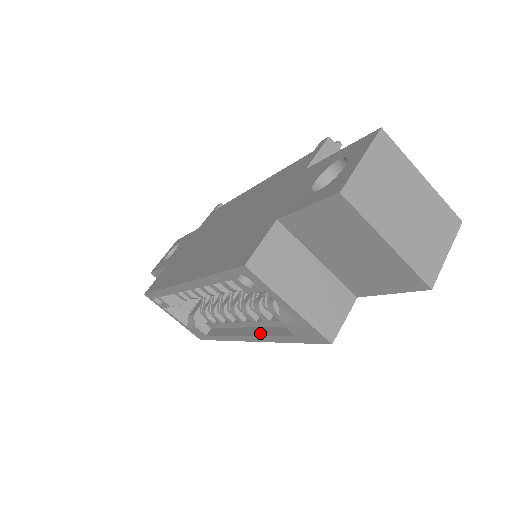
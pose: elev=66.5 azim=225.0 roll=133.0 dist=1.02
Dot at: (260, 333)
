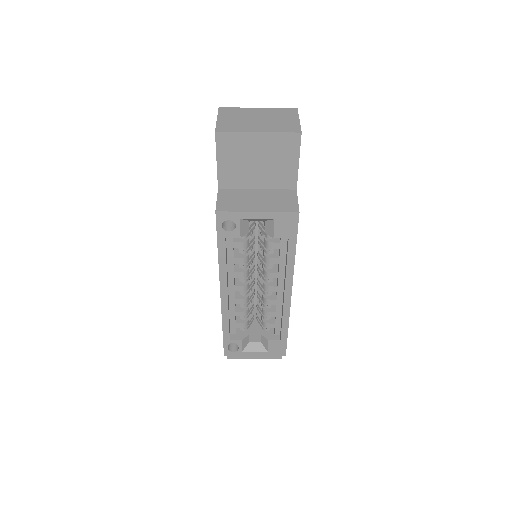
Dot at: (285, 275)
